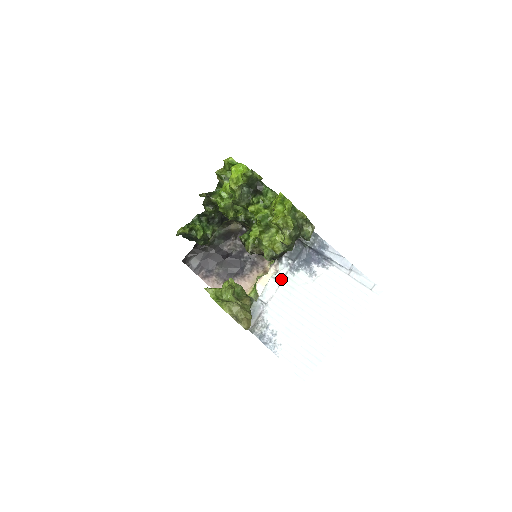
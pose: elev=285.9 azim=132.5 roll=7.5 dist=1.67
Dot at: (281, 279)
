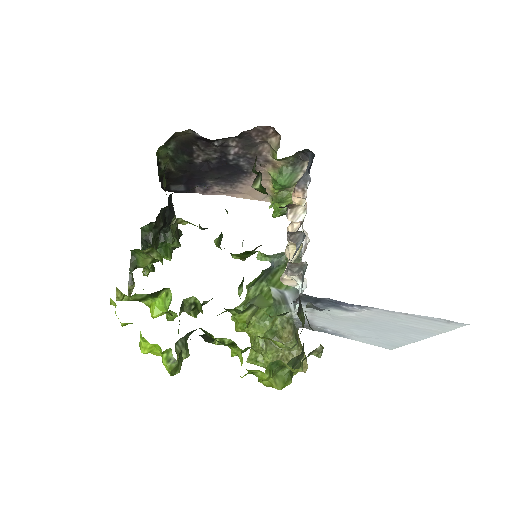
Dot at: (310, 312)
